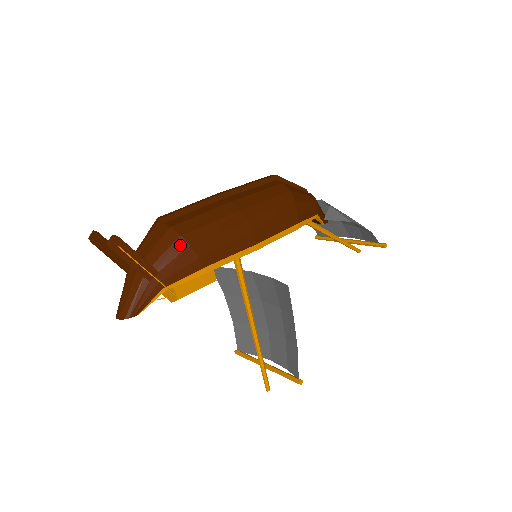
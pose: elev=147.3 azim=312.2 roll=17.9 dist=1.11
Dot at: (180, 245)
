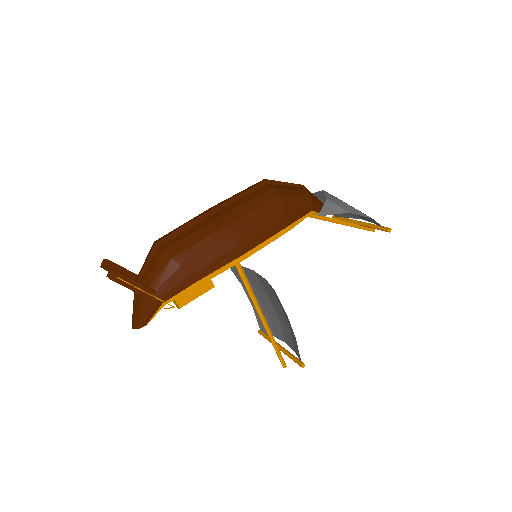
Dot at: (172, 266)
